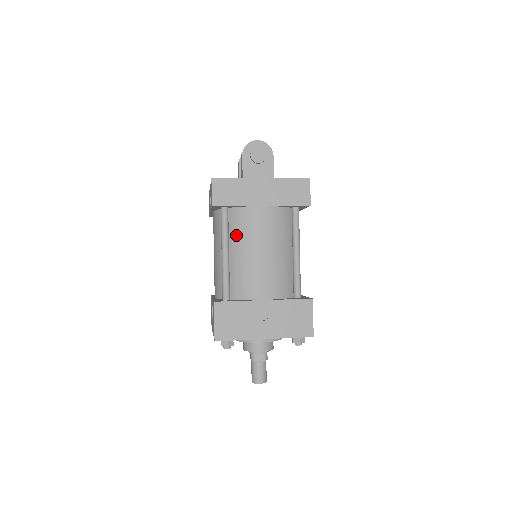
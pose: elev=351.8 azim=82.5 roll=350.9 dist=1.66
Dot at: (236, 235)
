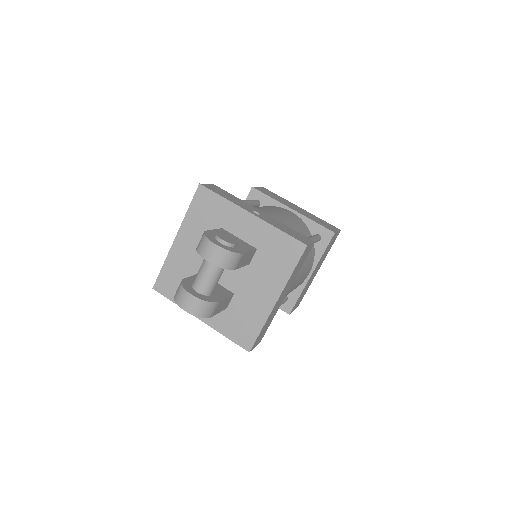
Dot at: occluded
